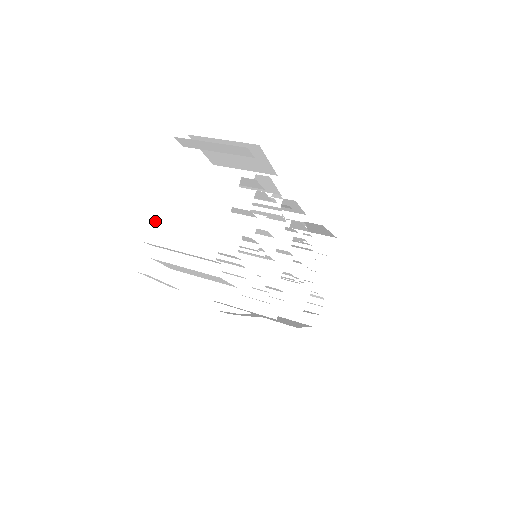
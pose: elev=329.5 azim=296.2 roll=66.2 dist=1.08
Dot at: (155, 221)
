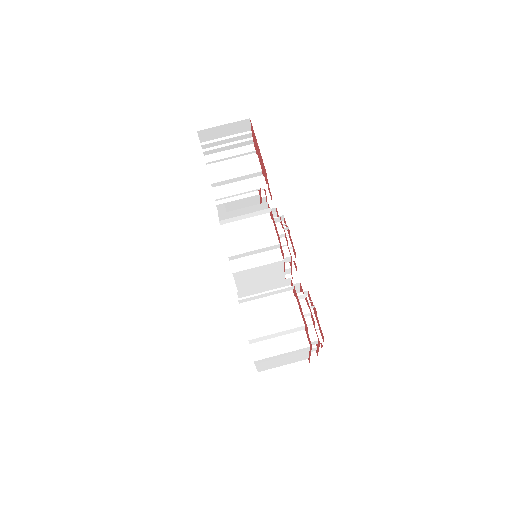
Dot at: (261, 369)
